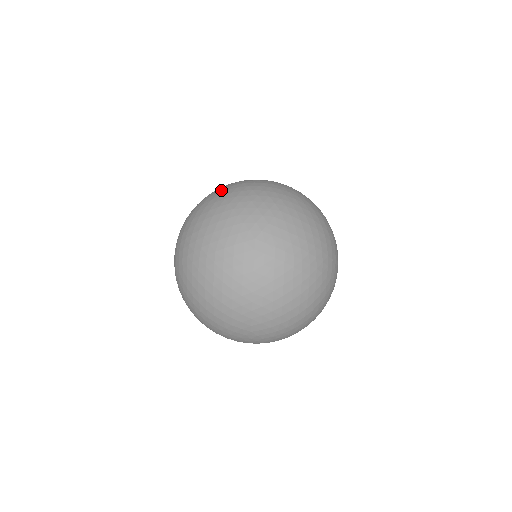
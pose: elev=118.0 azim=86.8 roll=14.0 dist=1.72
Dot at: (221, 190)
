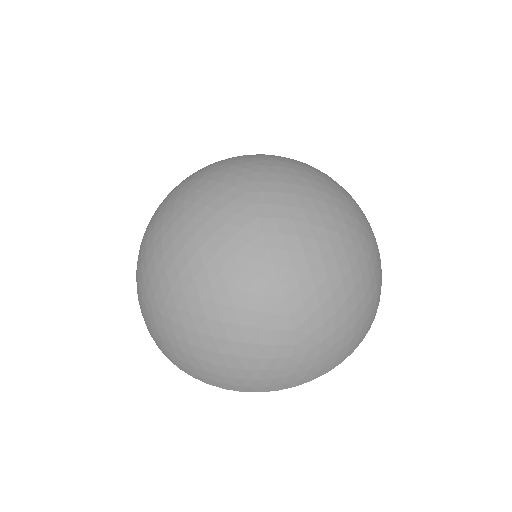
Dot at: occluded
